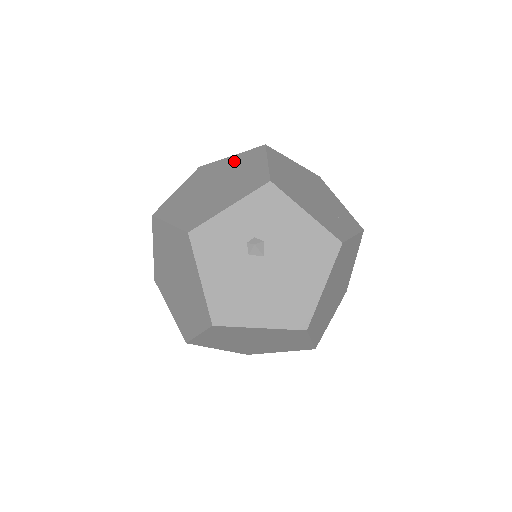
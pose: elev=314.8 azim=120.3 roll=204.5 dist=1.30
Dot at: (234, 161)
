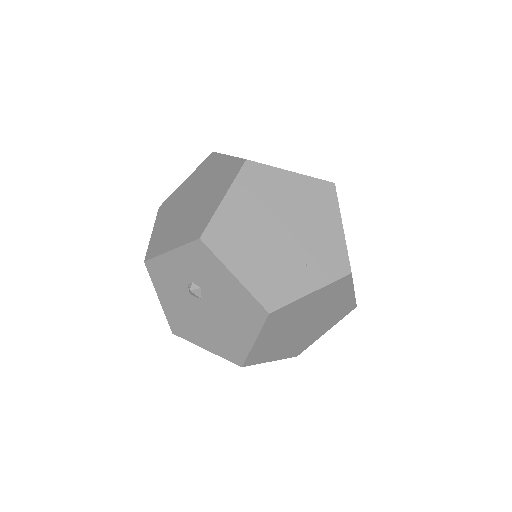
Dot at: (221, 169)
